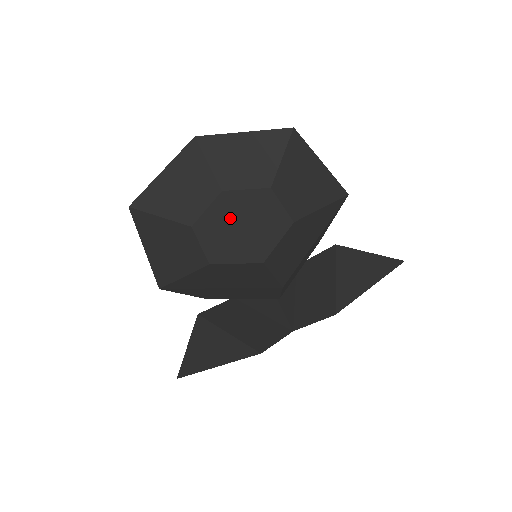
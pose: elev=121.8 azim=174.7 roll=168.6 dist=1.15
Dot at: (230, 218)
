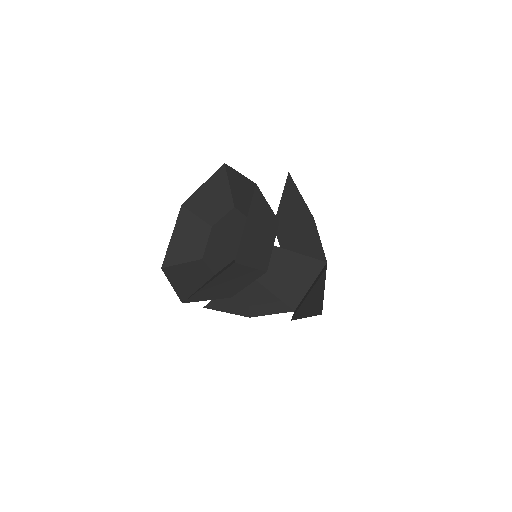
Dot at: (225, 232)
